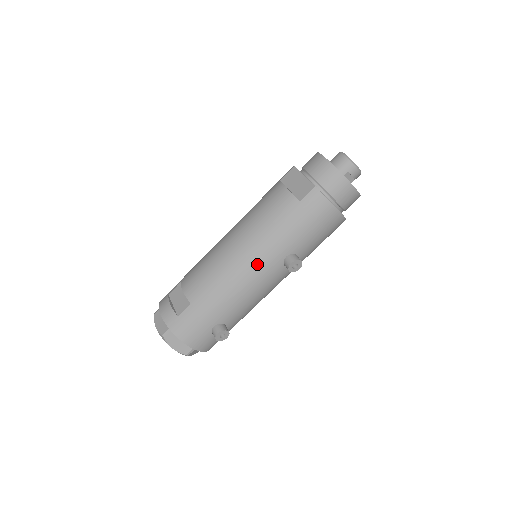
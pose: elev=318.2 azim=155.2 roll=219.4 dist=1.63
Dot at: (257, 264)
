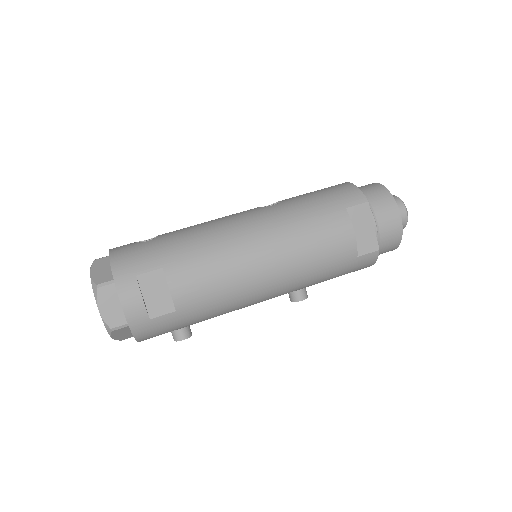
Dot at: (275, 294)
